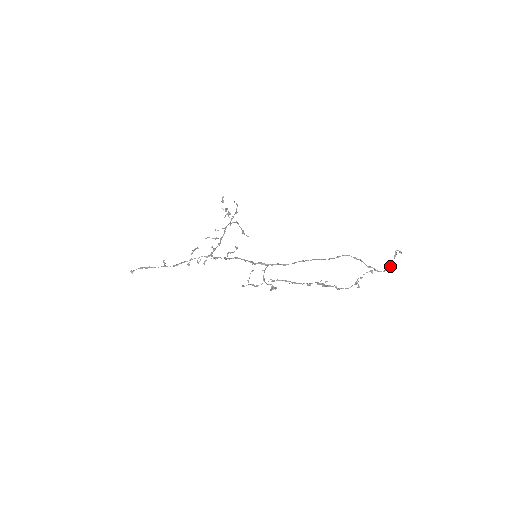
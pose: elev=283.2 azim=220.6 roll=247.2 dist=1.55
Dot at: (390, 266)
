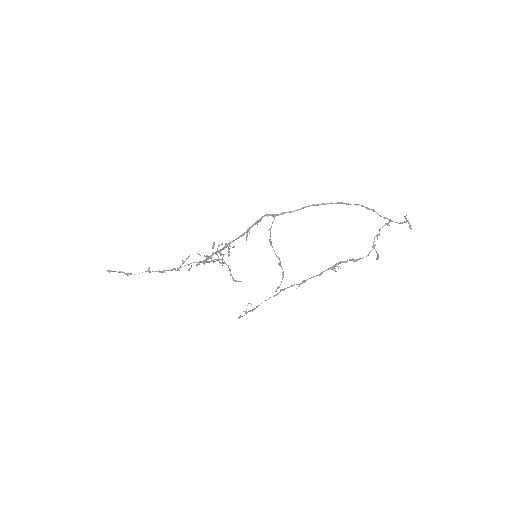
Dot at: (404, 221)
